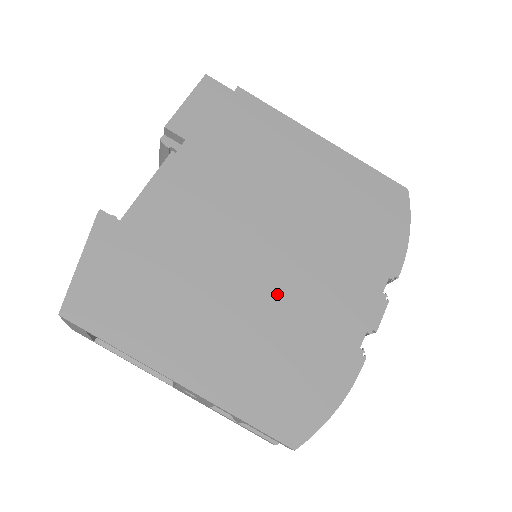
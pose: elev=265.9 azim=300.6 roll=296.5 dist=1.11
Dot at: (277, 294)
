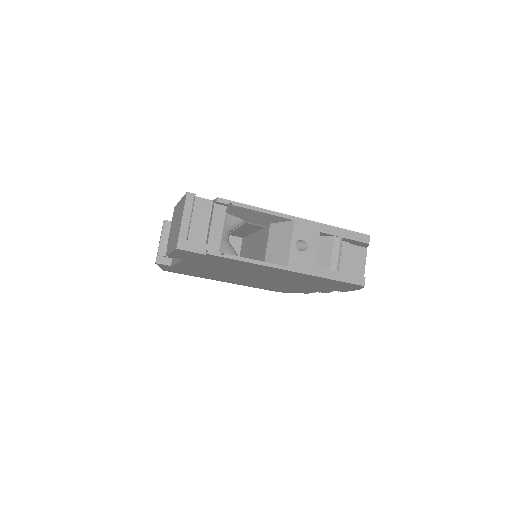
Dot at: occluded
